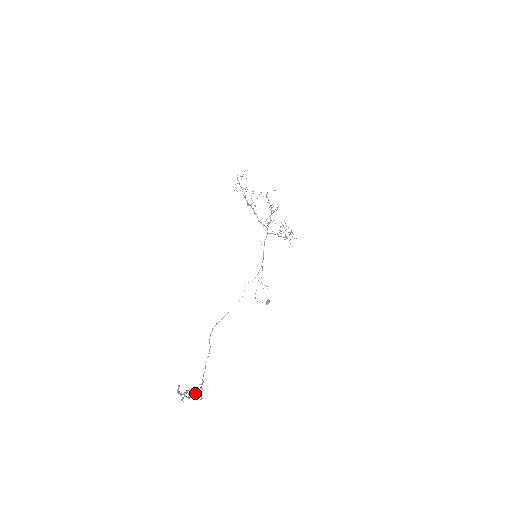
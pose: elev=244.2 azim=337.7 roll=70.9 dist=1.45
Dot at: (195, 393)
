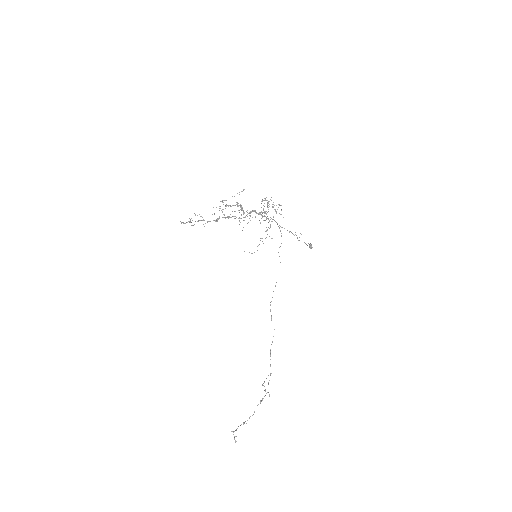
Dot at: occluded
